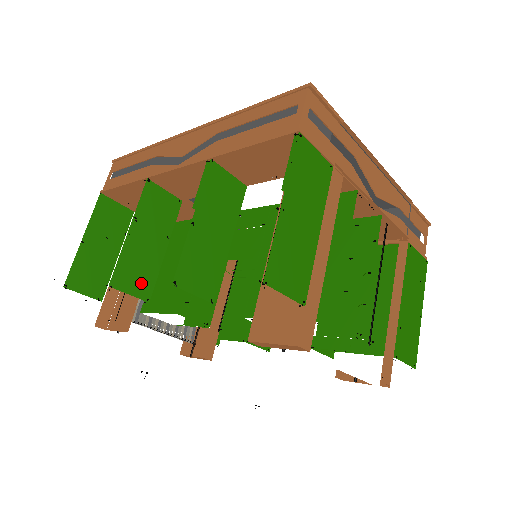
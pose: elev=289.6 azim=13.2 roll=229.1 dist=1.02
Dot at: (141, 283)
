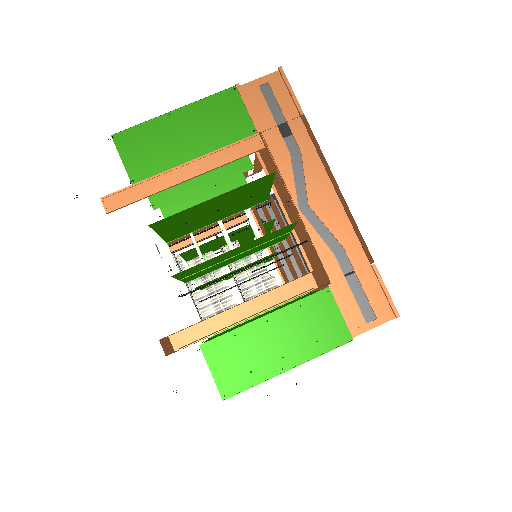
Dot at: occluded
